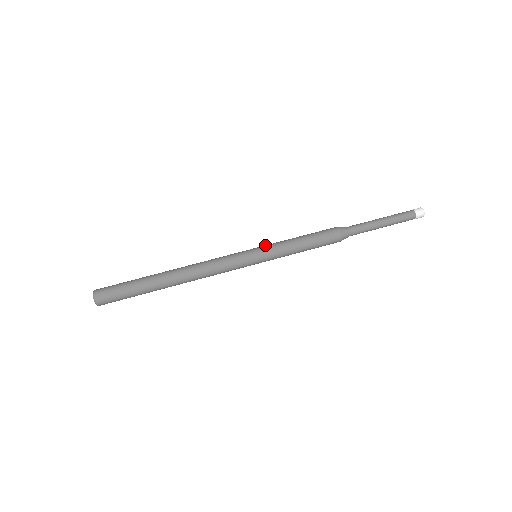
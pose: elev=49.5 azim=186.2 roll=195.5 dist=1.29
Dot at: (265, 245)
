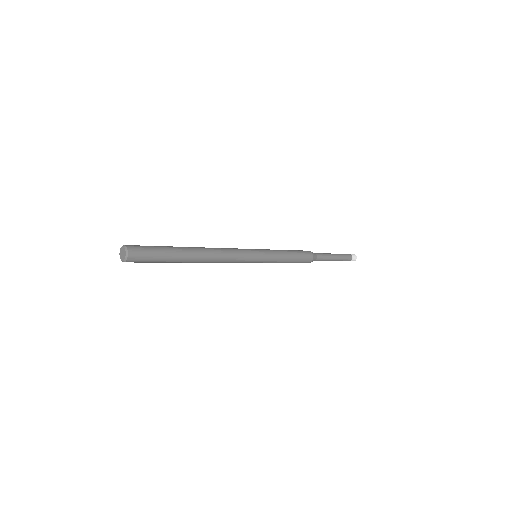
Dot at: (267, 251)
